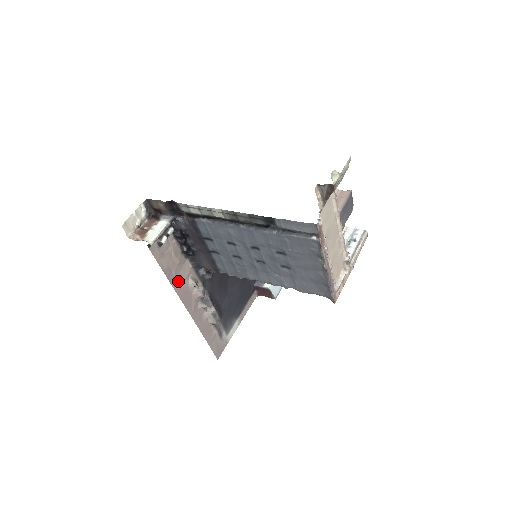
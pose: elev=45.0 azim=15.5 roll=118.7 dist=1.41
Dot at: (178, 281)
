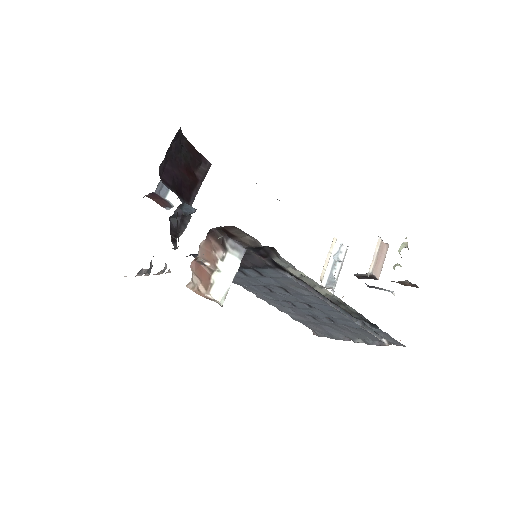
Dot at: occluded
